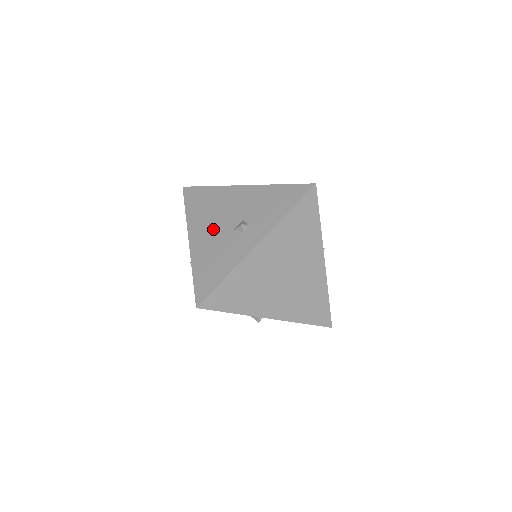
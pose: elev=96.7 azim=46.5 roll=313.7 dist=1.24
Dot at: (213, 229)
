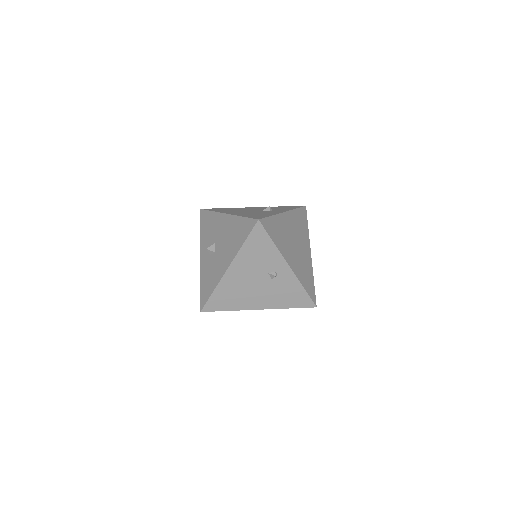
Dot at: (244, 211)
